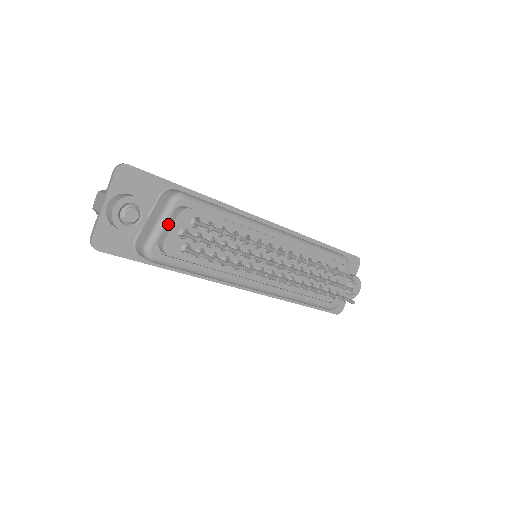
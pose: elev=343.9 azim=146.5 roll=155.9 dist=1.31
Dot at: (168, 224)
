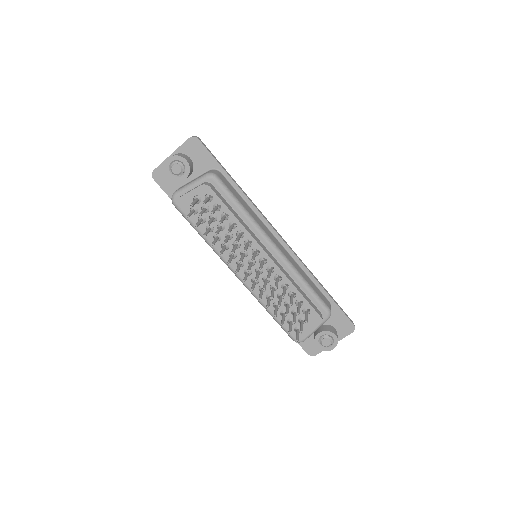
Dot at: (194, 188)
